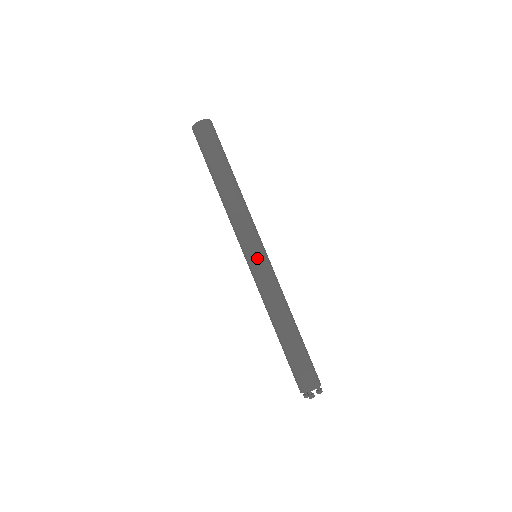
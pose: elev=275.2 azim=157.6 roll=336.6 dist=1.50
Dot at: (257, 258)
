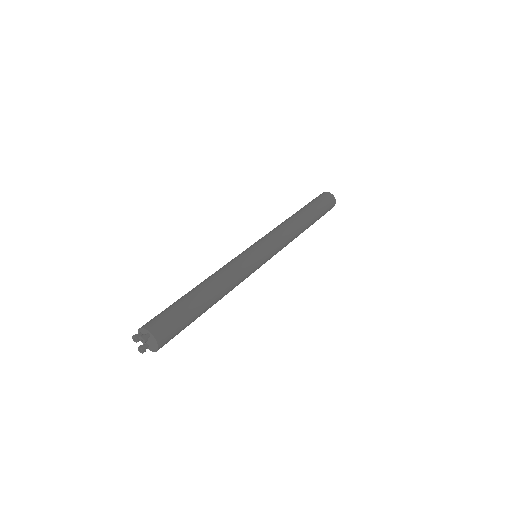
Dot at: occluded
